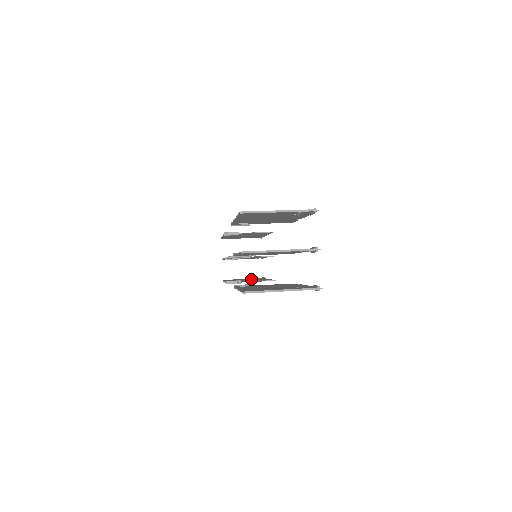
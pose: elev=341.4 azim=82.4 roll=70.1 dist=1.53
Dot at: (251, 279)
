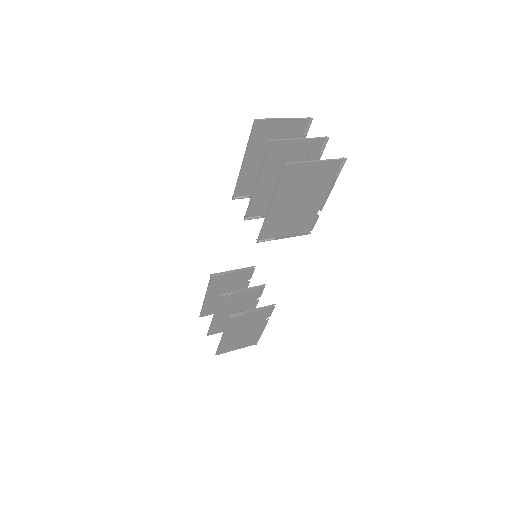
Dot at: (247, 331)
